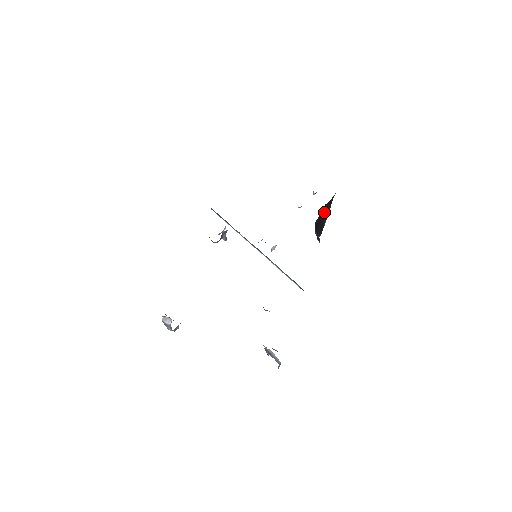
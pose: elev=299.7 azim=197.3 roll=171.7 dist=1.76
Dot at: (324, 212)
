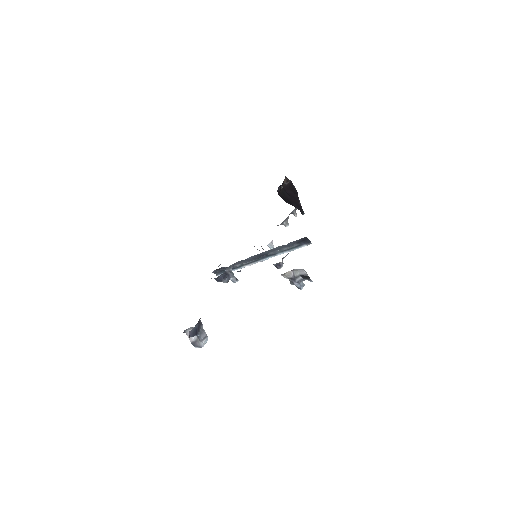
Dot at: (291, 196)
